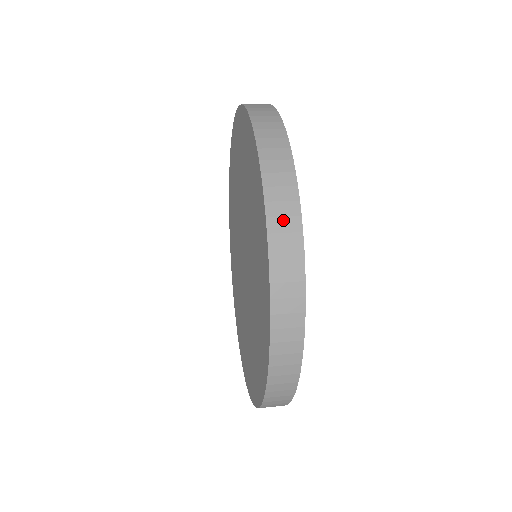
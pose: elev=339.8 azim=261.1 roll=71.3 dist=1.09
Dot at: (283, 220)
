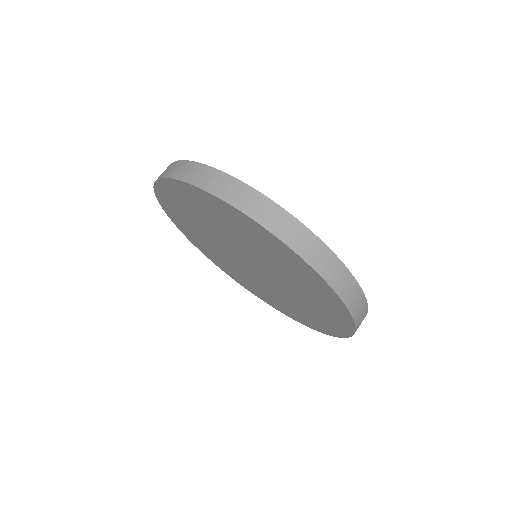
Dot at: (351, 294)
